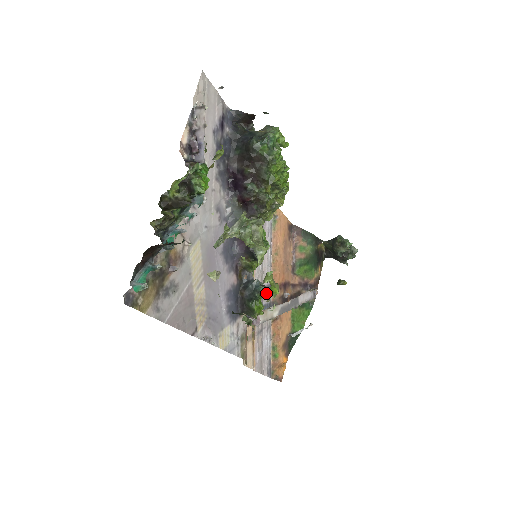
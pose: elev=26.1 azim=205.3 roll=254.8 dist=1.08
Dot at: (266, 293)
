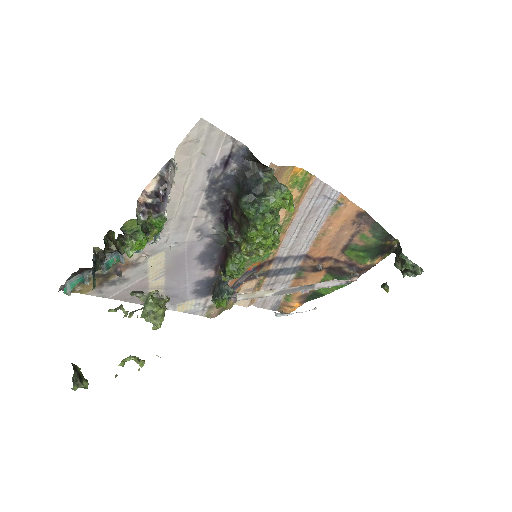
Dot at: (293, 260)
